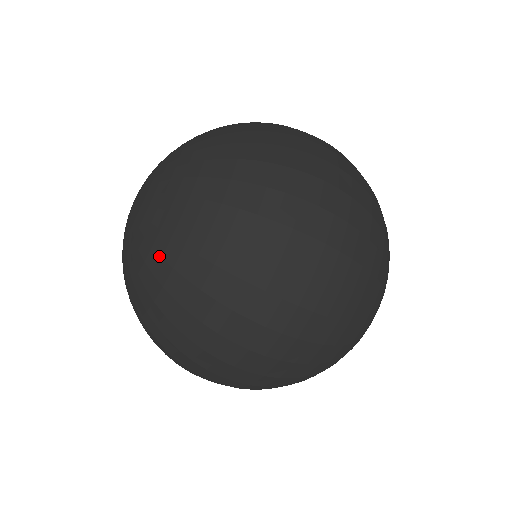
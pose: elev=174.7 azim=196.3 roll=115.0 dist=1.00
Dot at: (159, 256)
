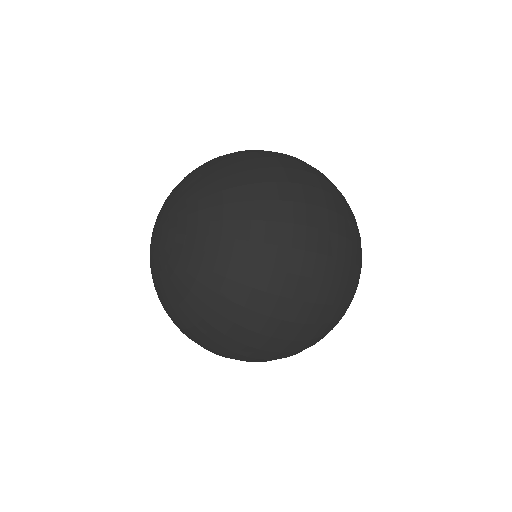
Dot at: (178, 317)
